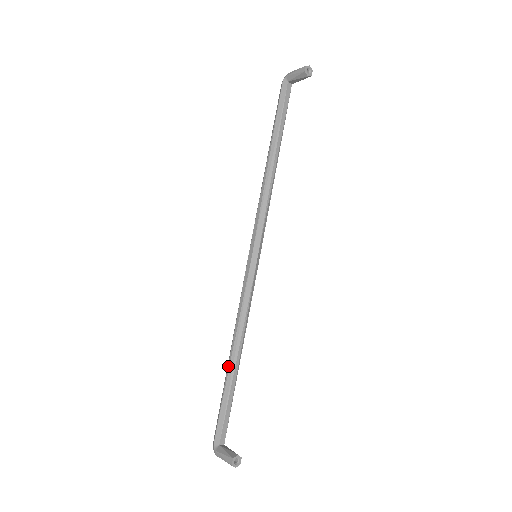
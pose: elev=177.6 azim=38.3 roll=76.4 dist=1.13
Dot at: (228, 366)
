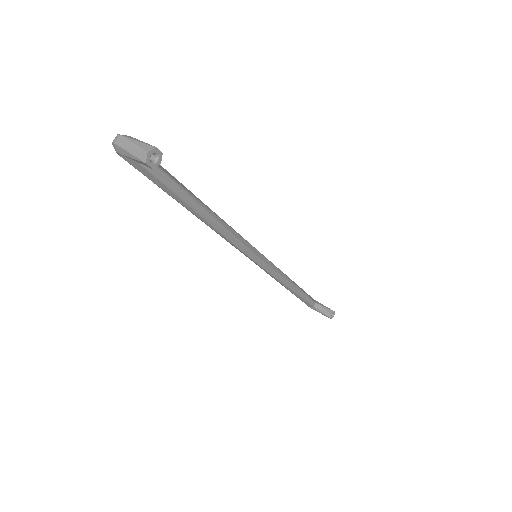
Dot at: occluded
